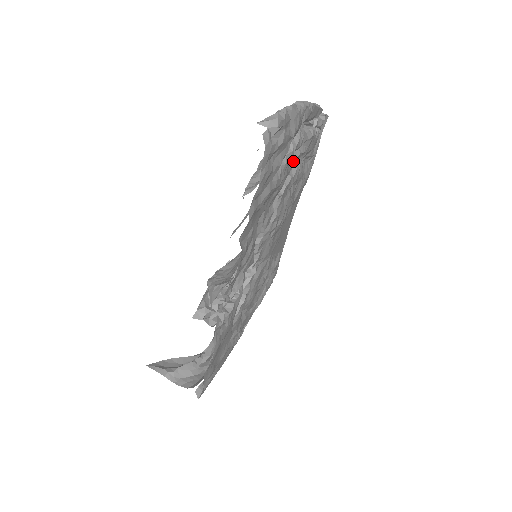
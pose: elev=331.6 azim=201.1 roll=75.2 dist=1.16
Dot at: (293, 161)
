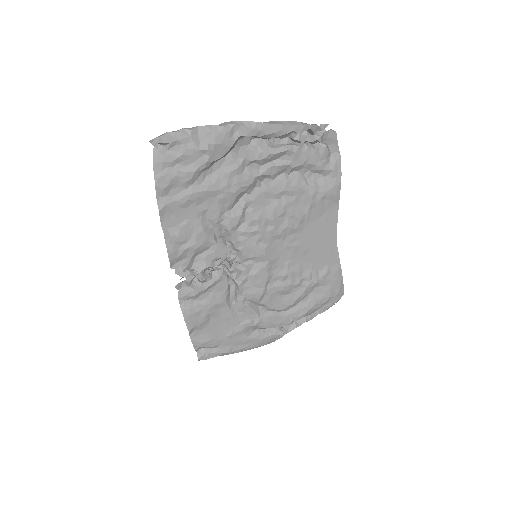
Dot at: (257, 172)
